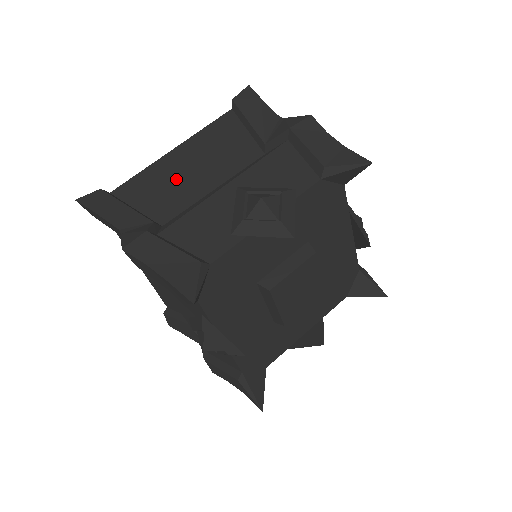
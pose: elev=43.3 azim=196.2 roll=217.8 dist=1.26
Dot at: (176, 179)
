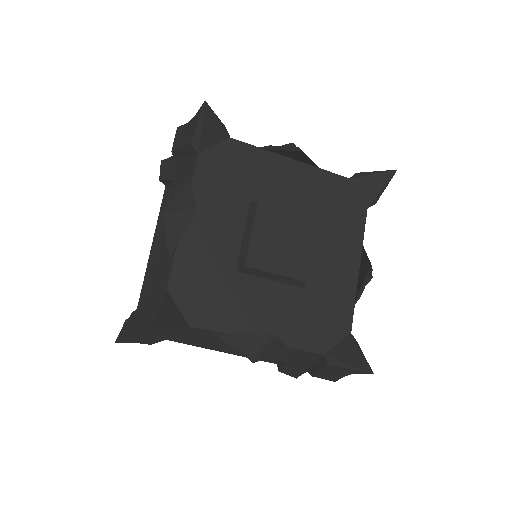
Dot at: occluded
